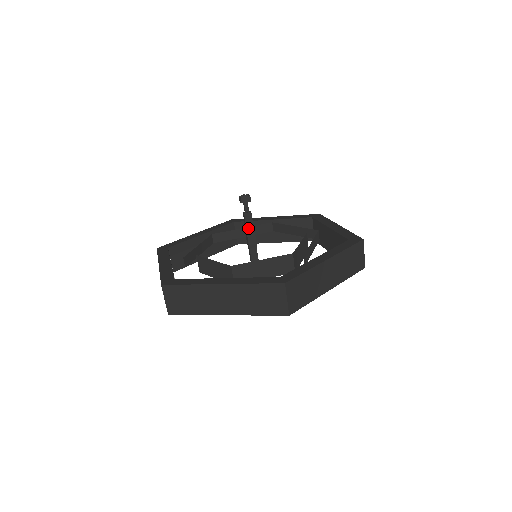
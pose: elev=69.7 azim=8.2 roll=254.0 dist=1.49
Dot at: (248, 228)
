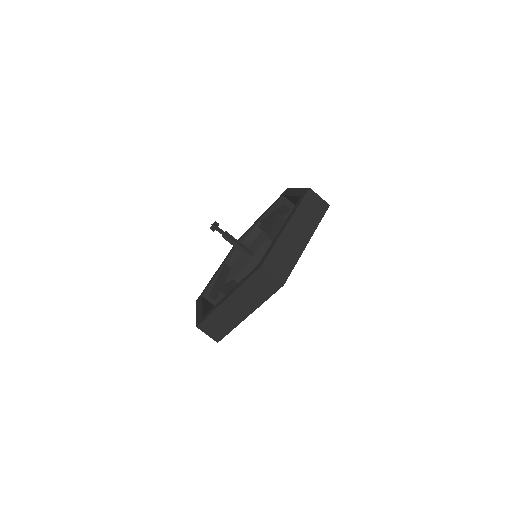
Dot at: (235, 242)
